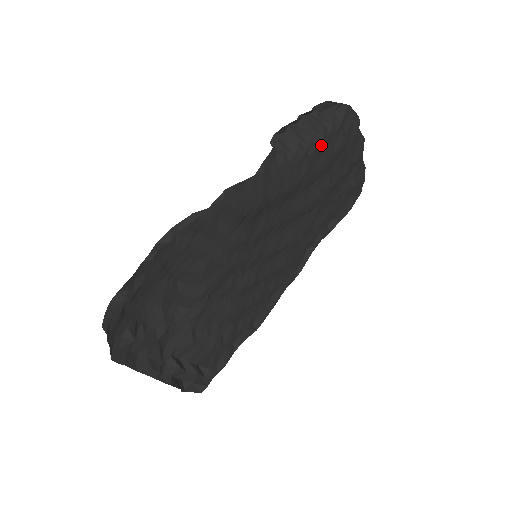
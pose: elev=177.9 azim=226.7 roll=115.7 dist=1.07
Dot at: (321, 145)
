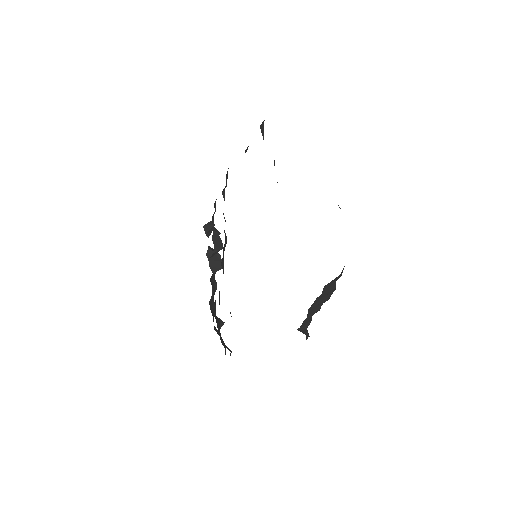
Dot at: occluded
